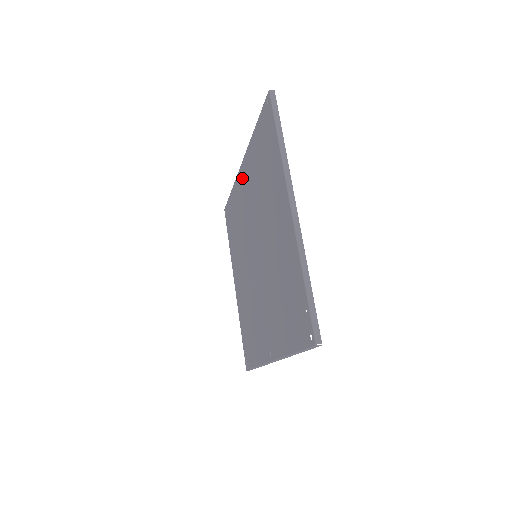
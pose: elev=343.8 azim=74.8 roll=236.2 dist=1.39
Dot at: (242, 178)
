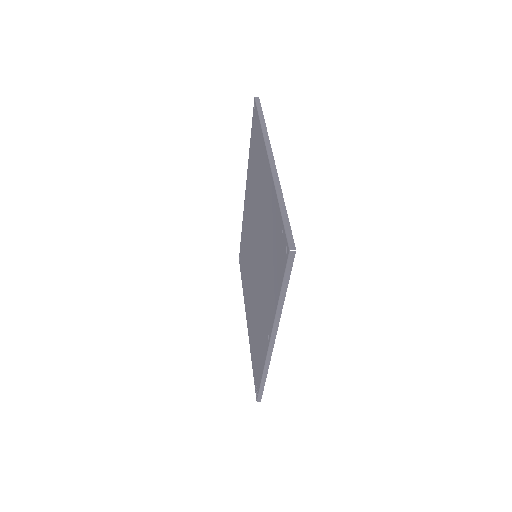
Dot at: (246, 202)
